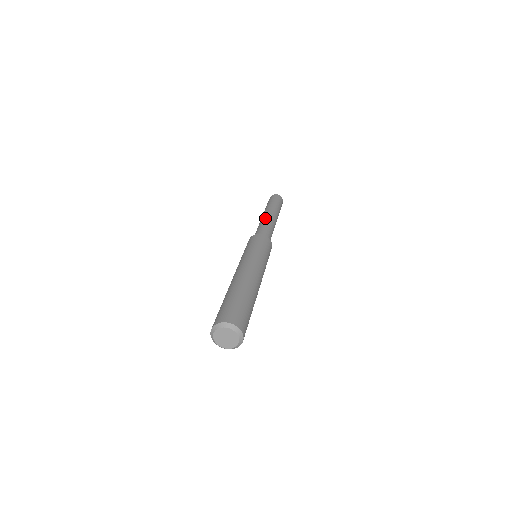
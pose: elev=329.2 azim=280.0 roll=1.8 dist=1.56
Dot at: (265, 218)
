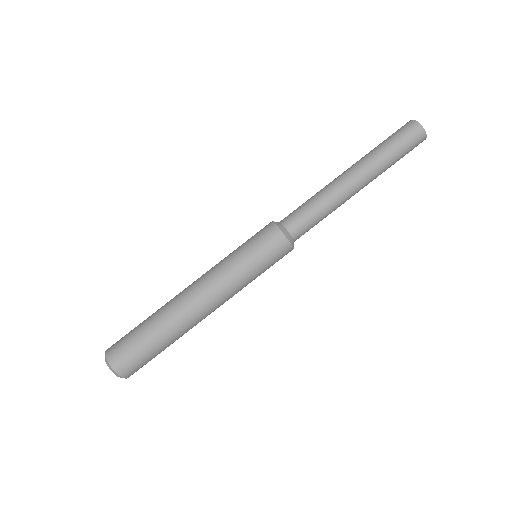
Dot at: (329, 184)
